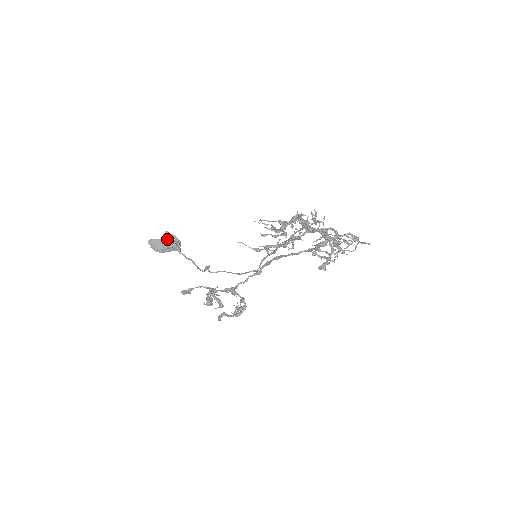
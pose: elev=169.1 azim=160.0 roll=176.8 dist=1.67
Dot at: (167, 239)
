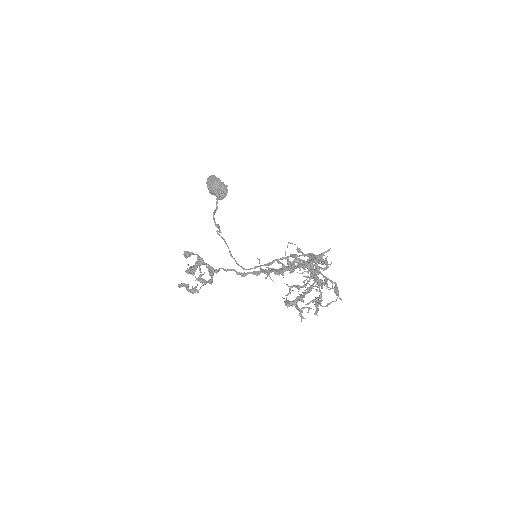
Dot at: occluded
